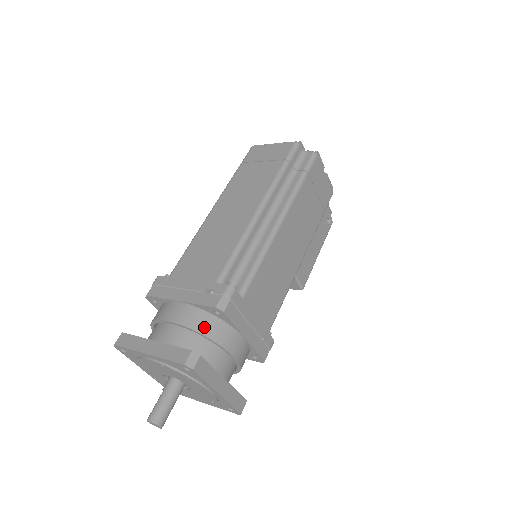
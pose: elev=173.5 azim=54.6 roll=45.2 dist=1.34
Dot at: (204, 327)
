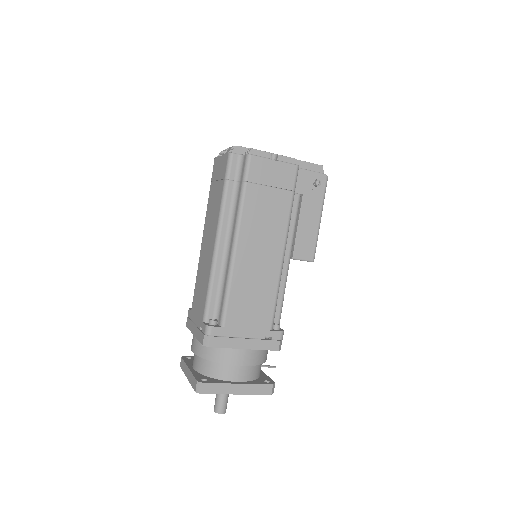
Dot at: (208, 355)
